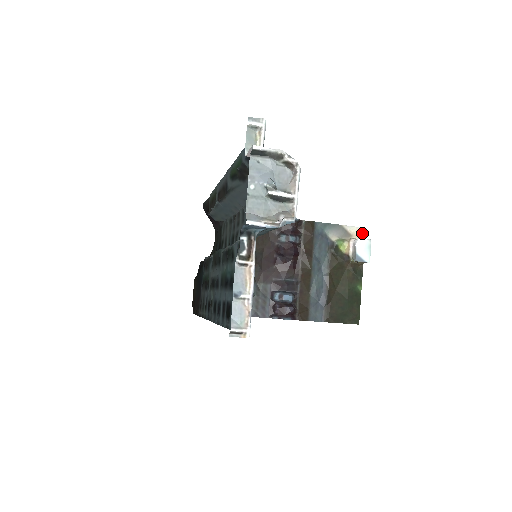
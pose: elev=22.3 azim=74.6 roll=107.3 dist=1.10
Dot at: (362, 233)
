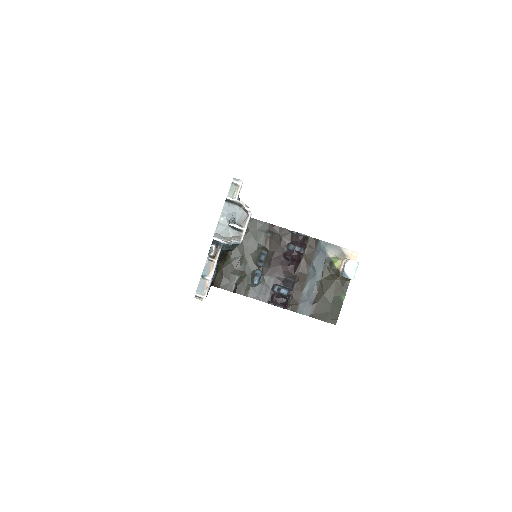
Dot at: (355, 256)
